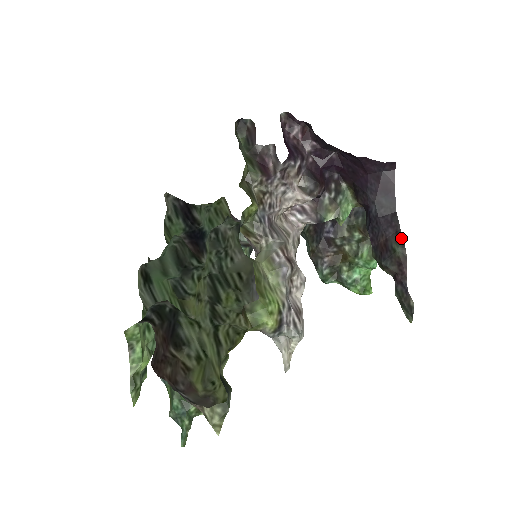
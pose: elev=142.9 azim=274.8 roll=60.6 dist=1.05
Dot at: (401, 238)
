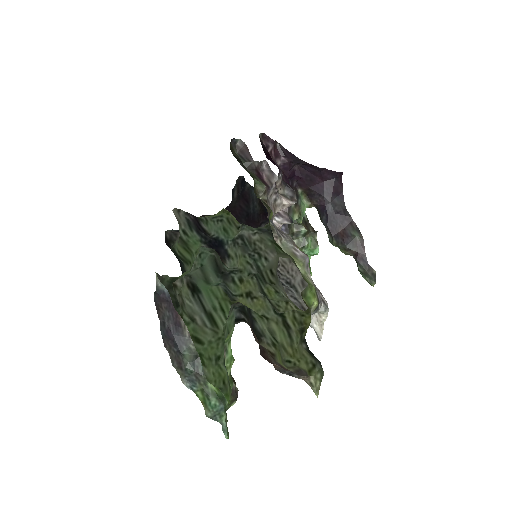
Dot at: (356, 227)
